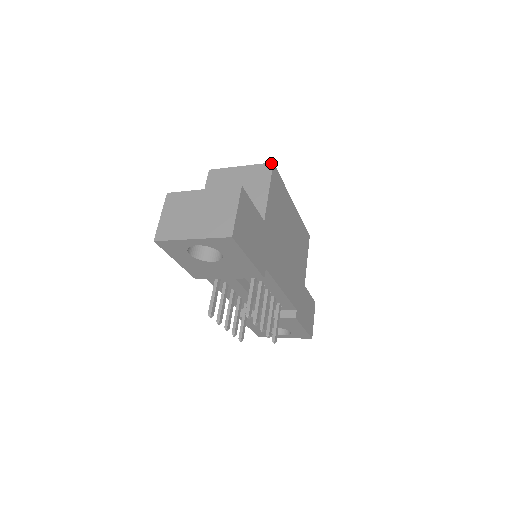
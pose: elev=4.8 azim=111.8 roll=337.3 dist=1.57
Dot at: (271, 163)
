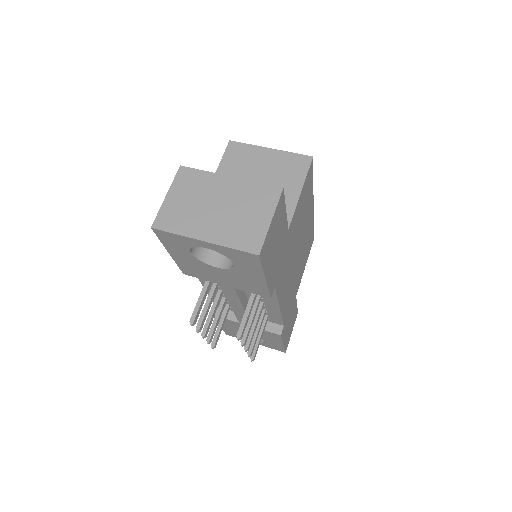
Dot at: (310, 156)
